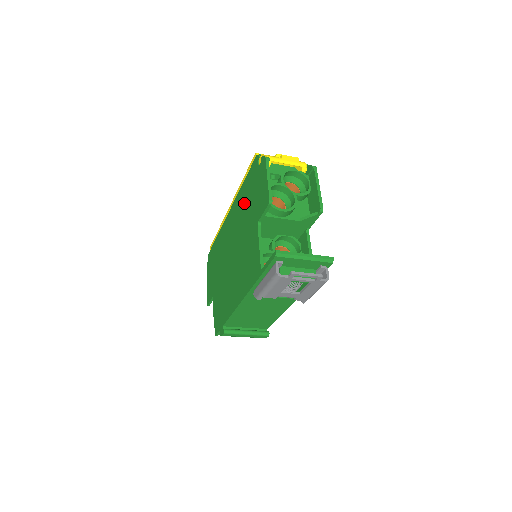
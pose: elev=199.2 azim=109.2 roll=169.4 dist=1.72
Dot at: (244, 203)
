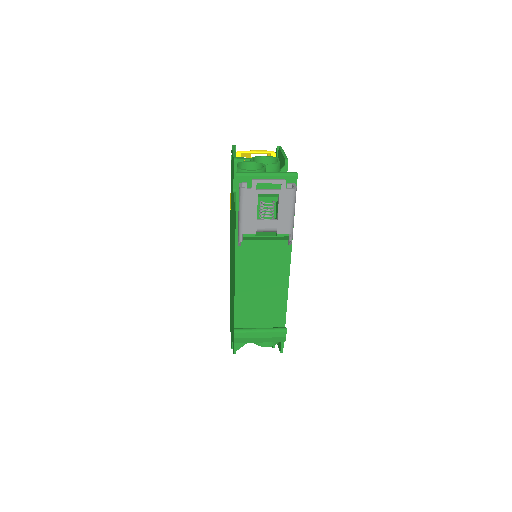
Dot at: (231, 205)
